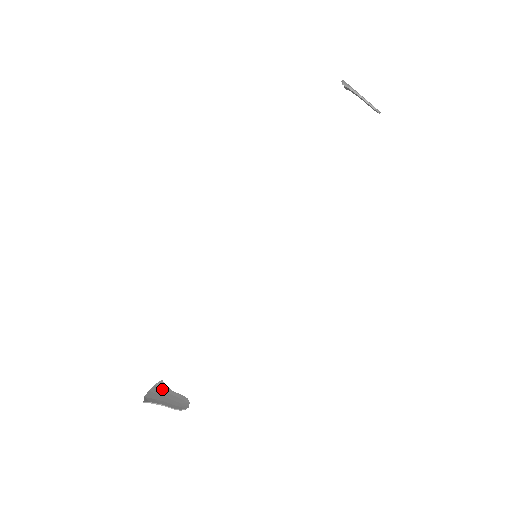
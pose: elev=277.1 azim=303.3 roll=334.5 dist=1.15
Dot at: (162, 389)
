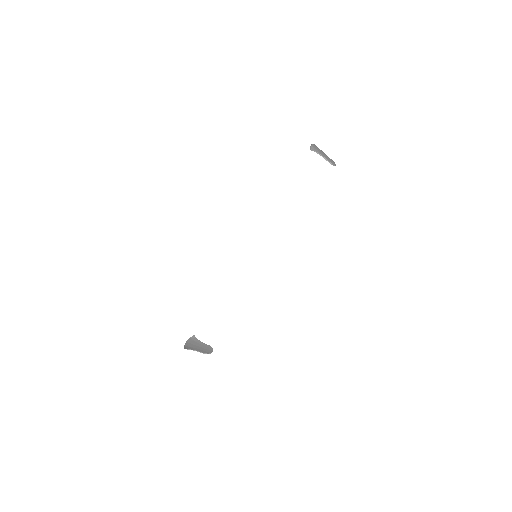
Dot at: (195, 341)
